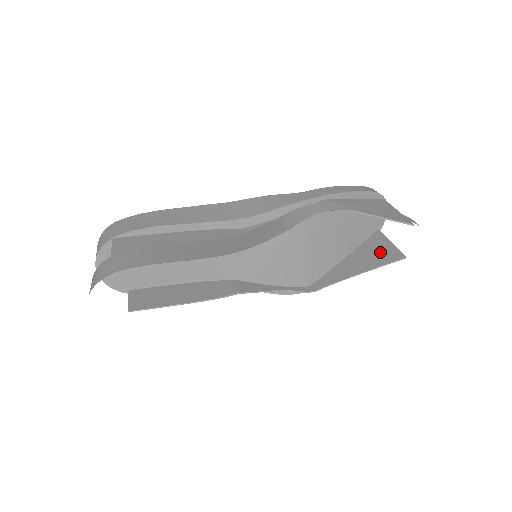
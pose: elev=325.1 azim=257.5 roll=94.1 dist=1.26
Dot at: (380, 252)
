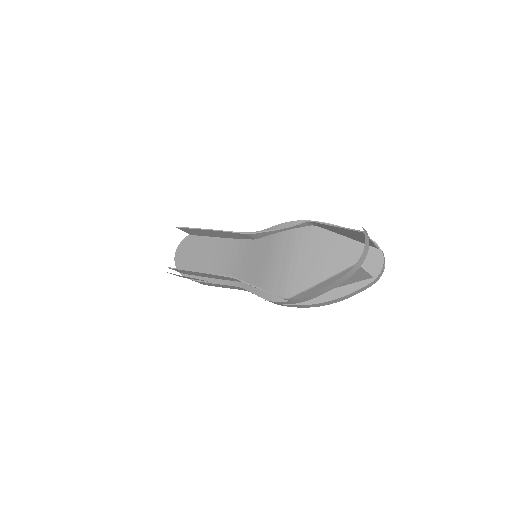
Dot at: occluded
